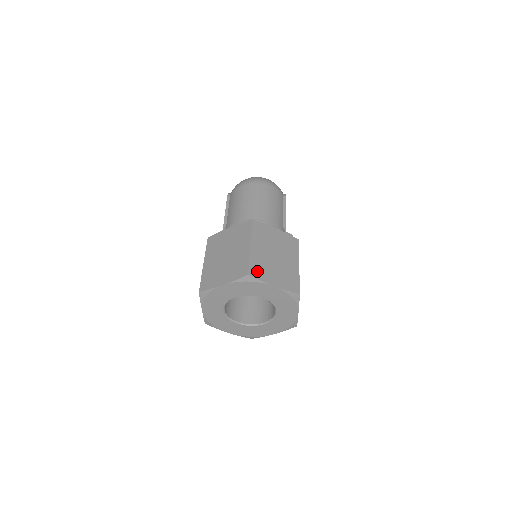
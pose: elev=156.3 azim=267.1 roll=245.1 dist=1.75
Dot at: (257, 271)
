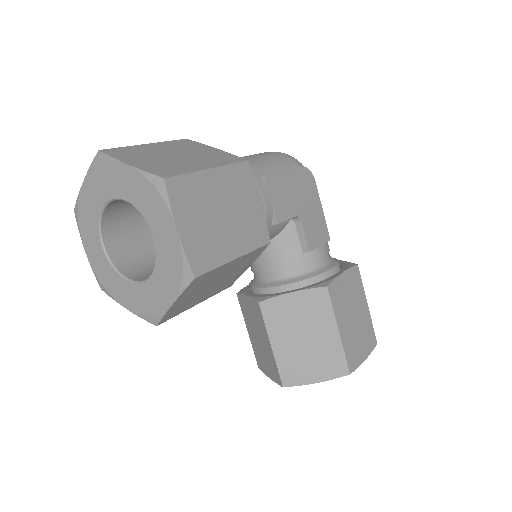
Dot at: (120, 152)
